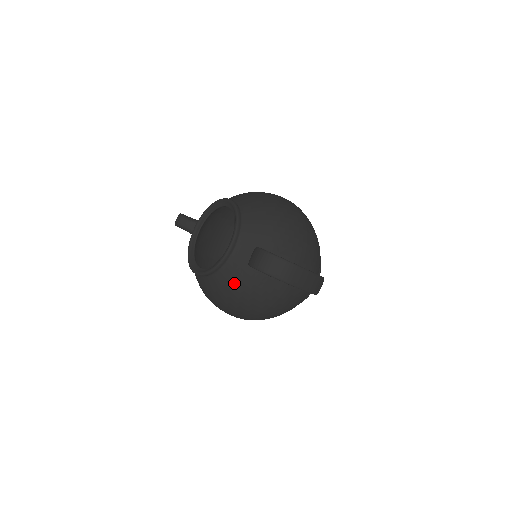
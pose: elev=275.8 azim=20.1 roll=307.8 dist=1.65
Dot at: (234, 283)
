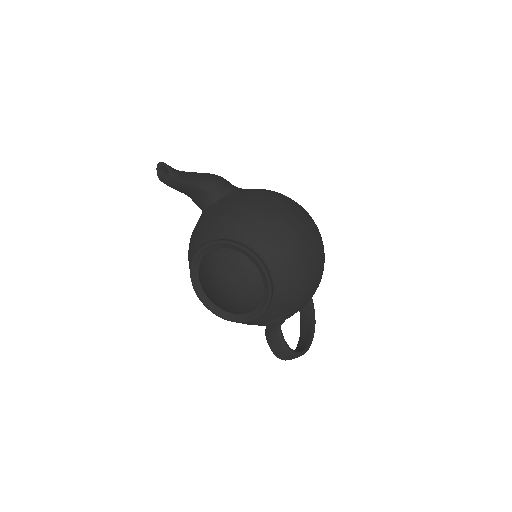
Dot at: occluded
